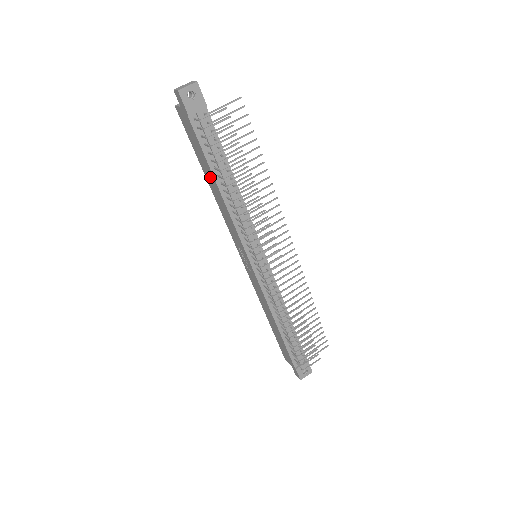
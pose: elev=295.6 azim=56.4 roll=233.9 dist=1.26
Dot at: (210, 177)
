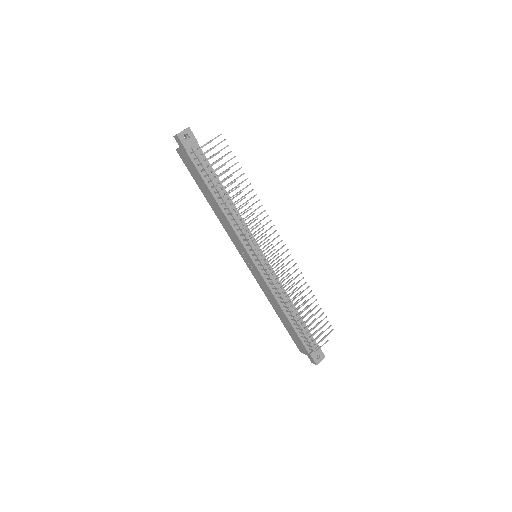
Dot at: (209, 196)
